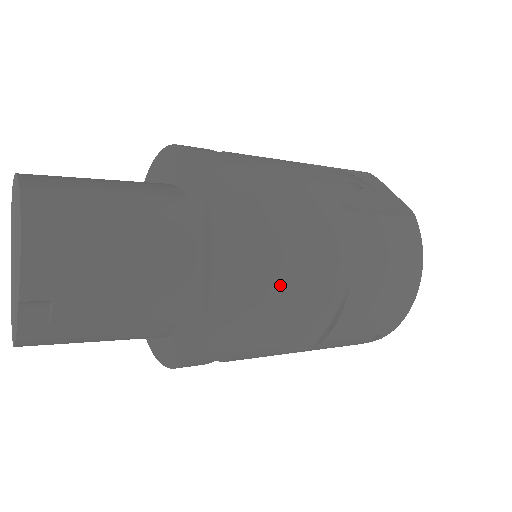
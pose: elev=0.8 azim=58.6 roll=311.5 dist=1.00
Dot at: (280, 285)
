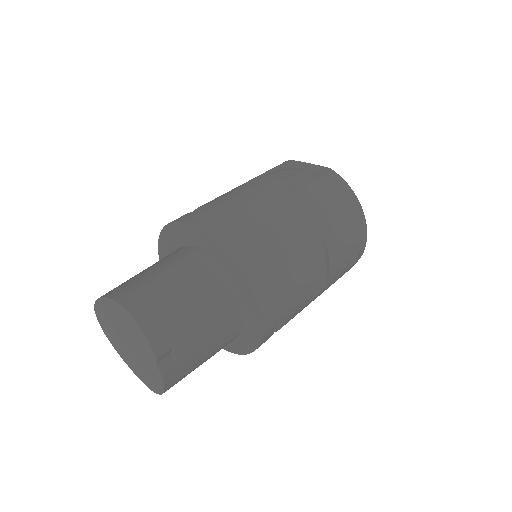
Dot at: (284, 261)
